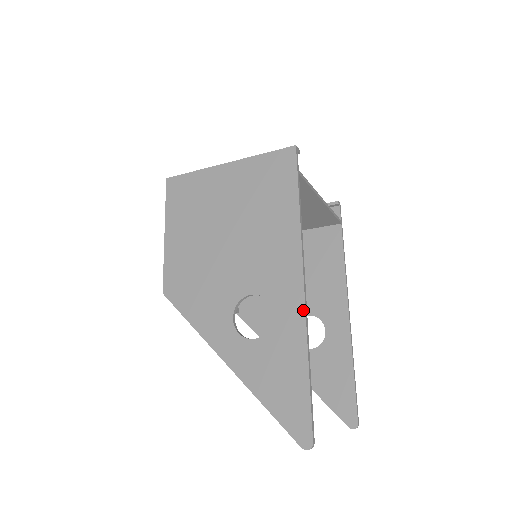
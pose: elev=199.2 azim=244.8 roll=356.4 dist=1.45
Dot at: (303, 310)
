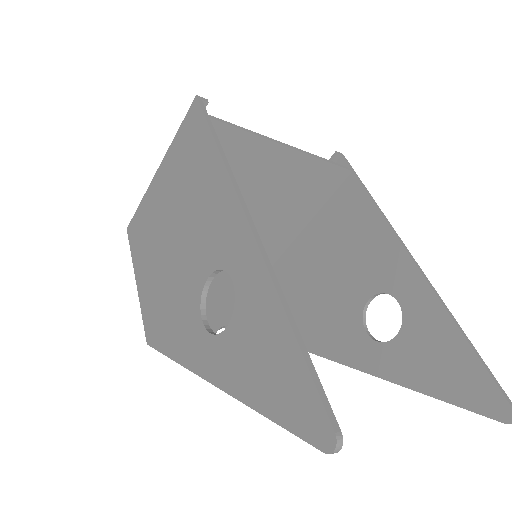
Dot at: (256, 249)
